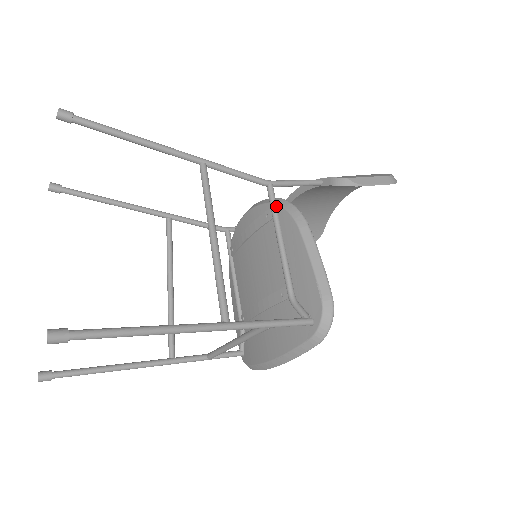
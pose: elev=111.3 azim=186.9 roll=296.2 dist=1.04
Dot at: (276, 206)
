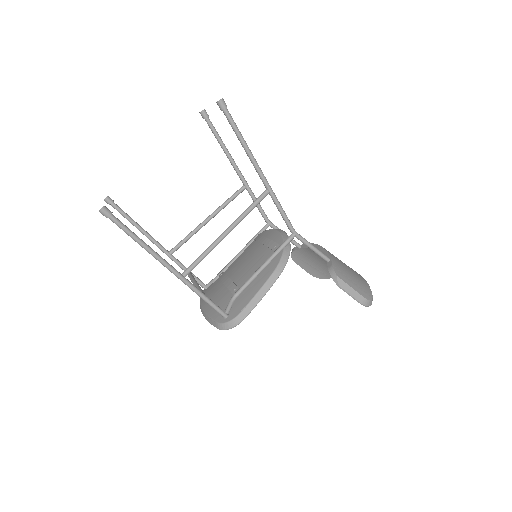
Dot at: (283, 248)
